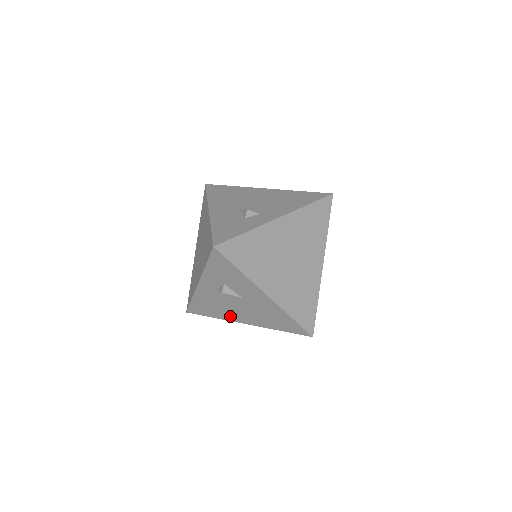
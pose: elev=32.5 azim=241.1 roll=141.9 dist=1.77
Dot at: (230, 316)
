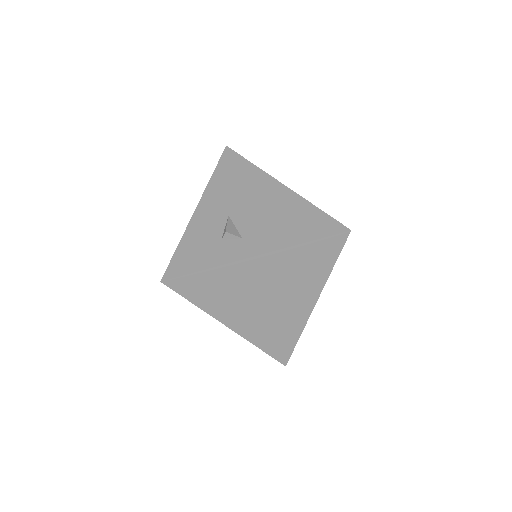
Dot at: occluded
